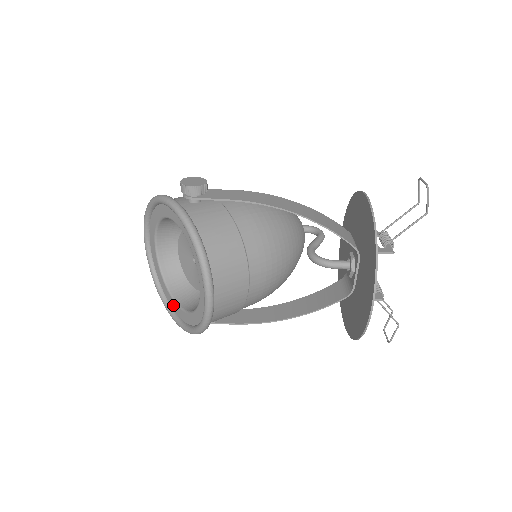
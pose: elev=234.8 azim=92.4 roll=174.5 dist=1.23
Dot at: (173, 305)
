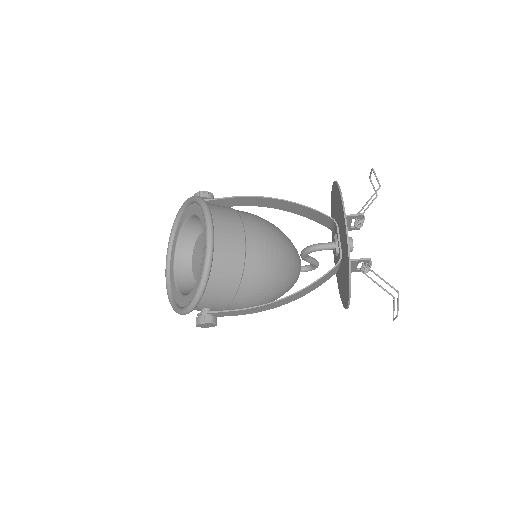
Dot at: (184, 302)
